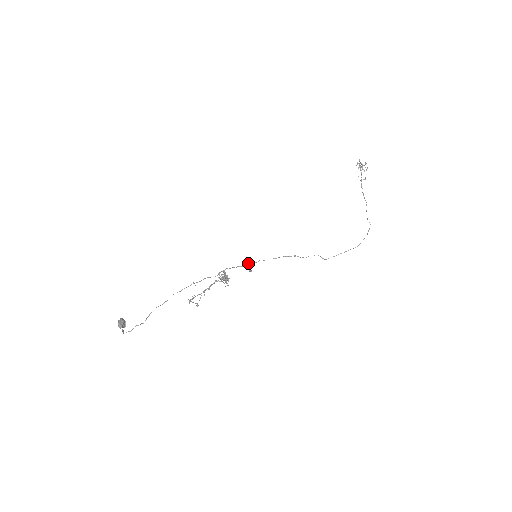
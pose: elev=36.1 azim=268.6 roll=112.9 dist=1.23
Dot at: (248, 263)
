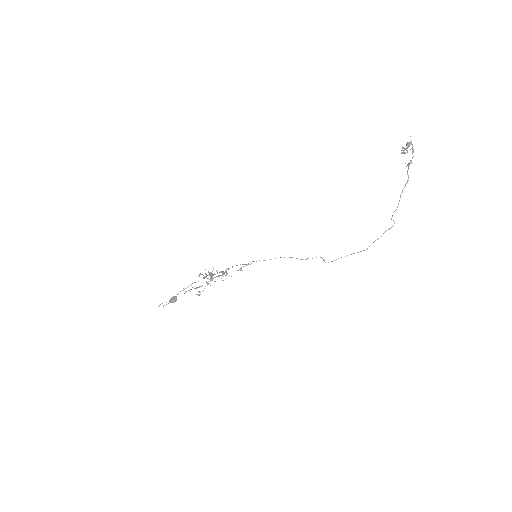
Dot at: occluded
